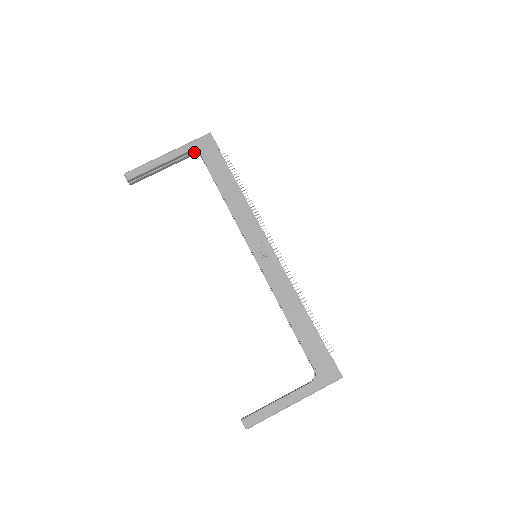
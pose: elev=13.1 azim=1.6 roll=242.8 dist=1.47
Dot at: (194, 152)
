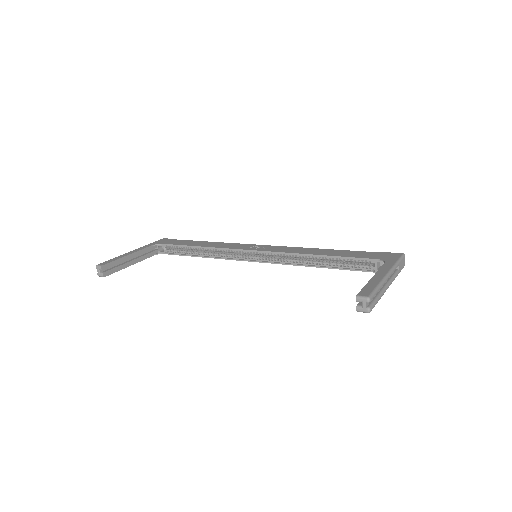
Dot at: (155, 251)
